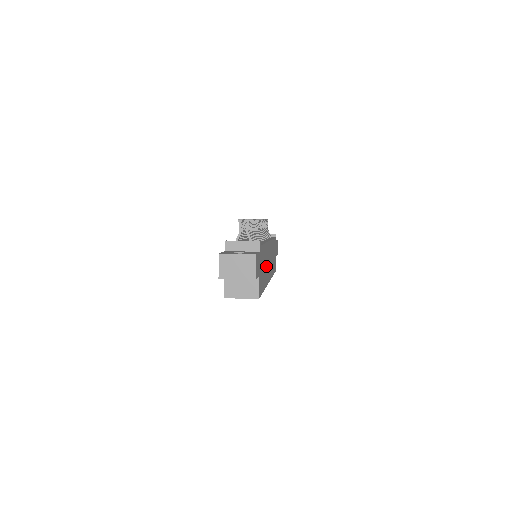
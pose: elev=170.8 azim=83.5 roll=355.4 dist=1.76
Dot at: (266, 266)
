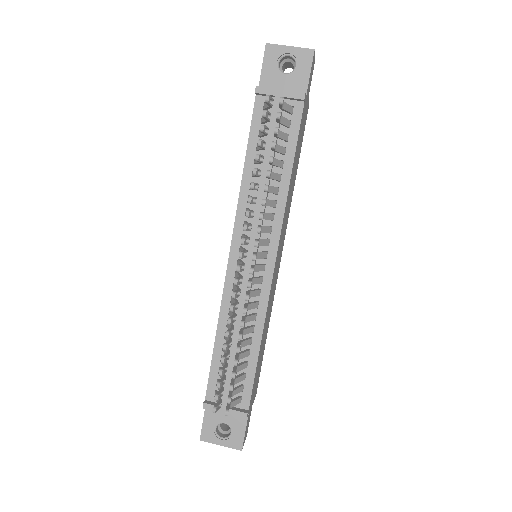
Dot at: (268, 314)
